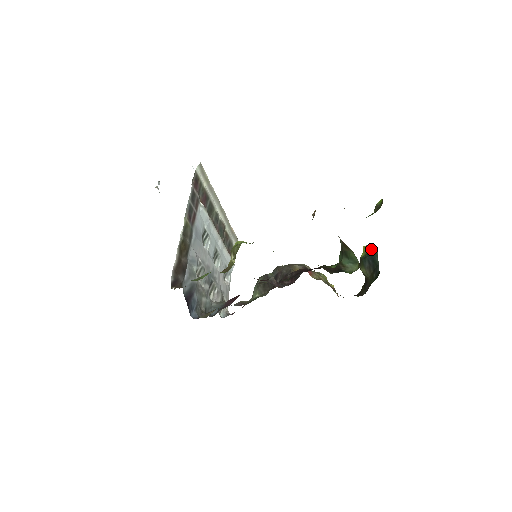
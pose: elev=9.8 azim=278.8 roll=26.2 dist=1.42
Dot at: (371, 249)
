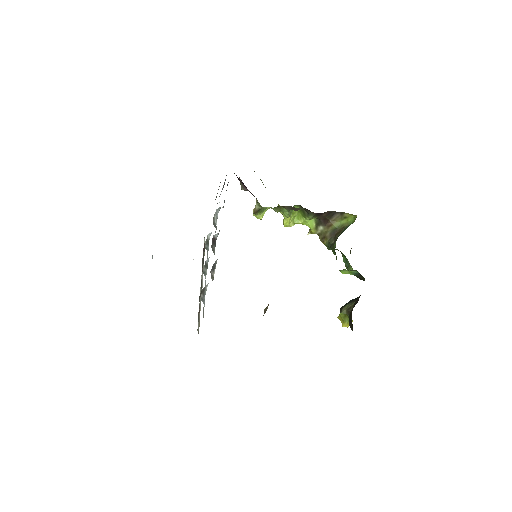
Dot at: occluded
